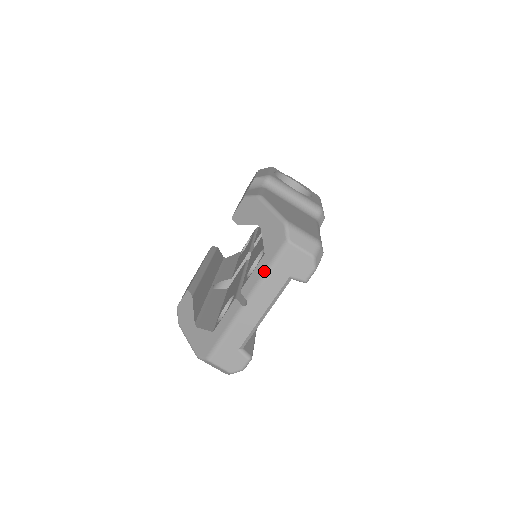
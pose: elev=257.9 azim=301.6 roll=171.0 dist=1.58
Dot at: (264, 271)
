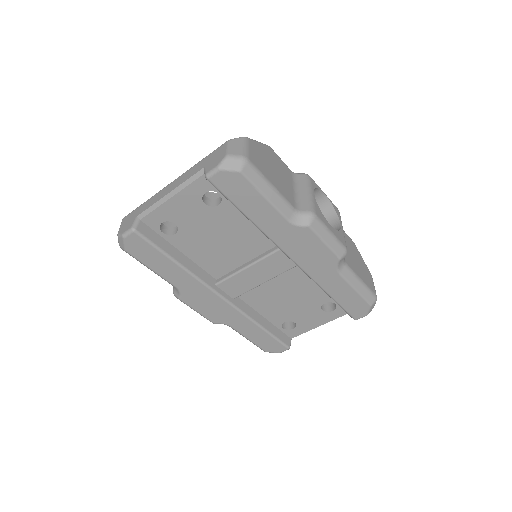
Dot at: occluded
